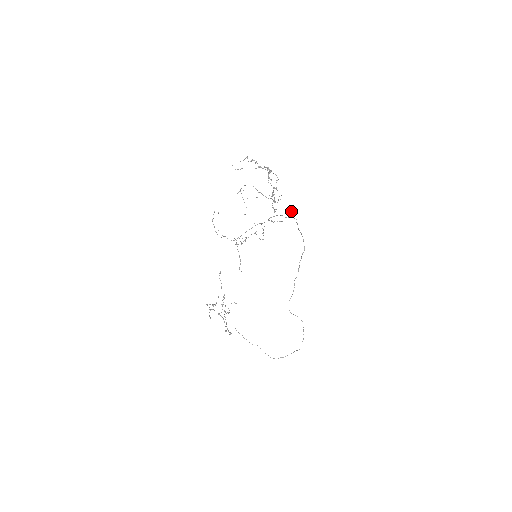
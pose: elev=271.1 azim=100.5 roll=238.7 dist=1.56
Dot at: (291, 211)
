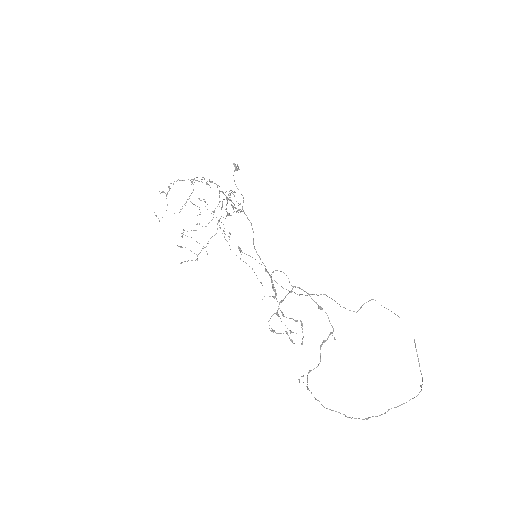
Dot at: occluded
